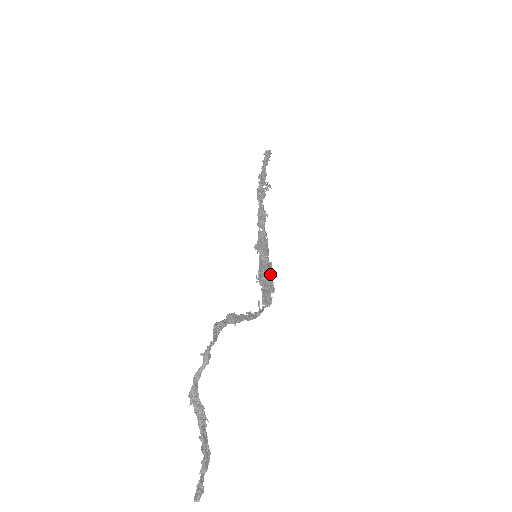
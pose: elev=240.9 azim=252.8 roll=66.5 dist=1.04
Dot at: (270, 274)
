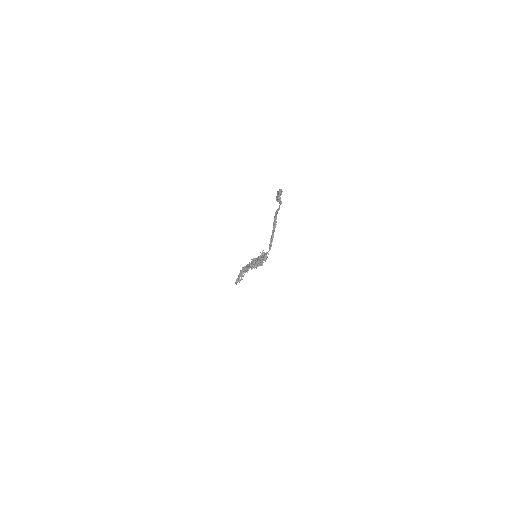
Dot at: (258, 265)
